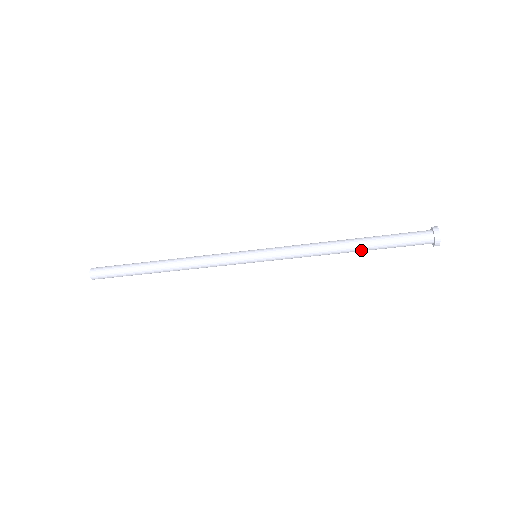
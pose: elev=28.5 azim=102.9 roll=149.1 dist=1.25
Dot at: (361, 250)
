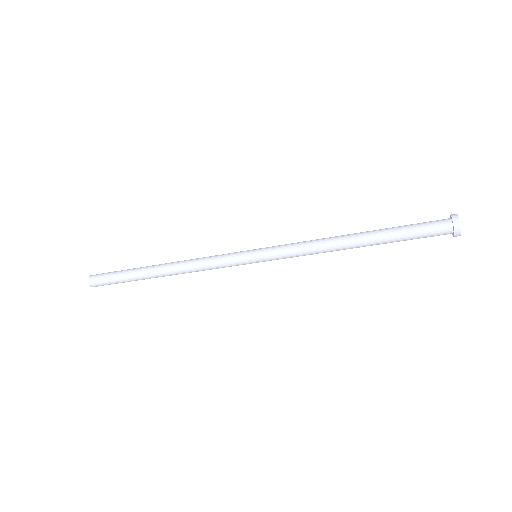
Dot at: (370, 245)
